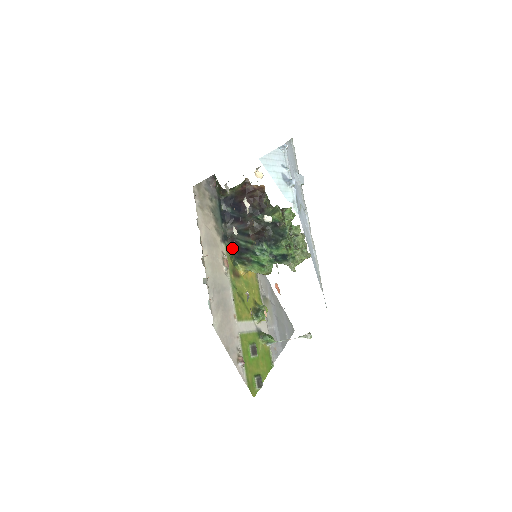
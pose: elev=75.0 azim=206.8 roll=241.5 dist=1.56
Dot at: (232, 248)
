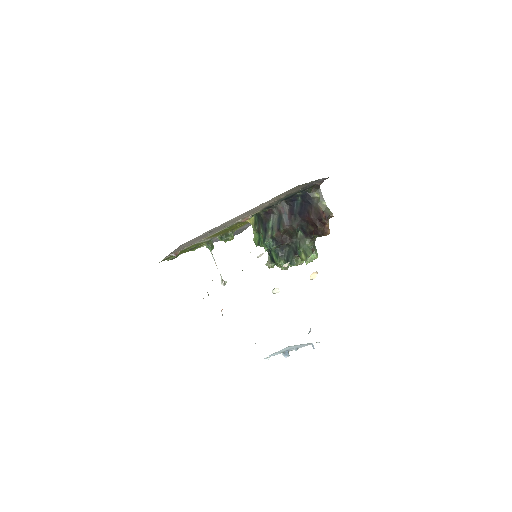
Dot at: (263, 213)
